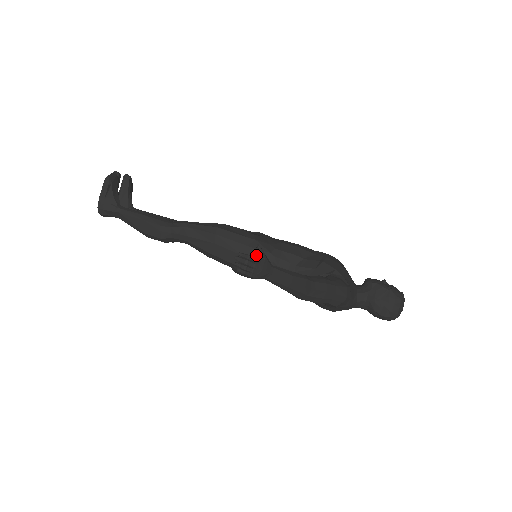
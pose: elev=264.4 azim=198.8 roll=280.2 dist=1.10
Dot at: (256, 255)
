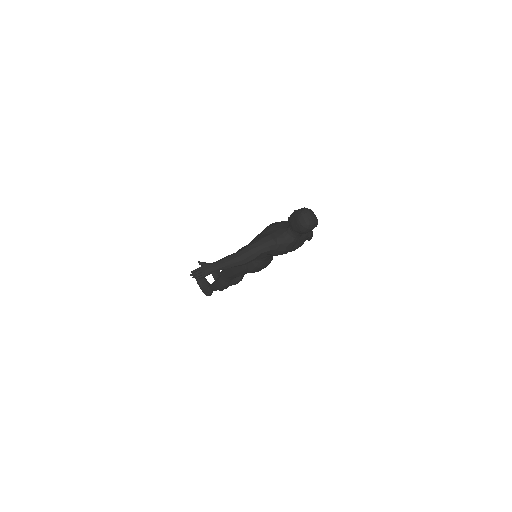
Dot at: occluded
